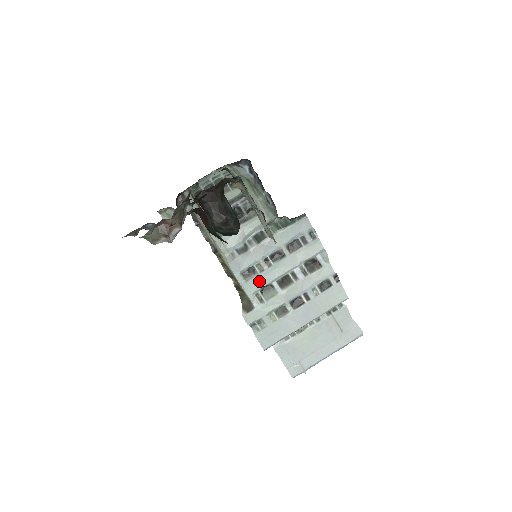
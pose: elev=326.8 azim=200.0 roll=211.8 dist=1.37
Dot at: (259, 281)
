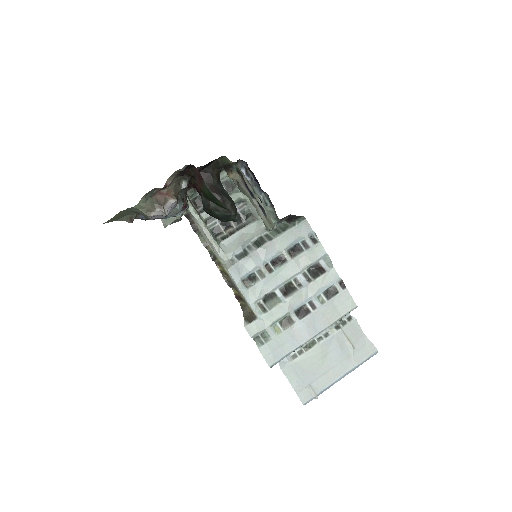
Dot at: (261, 288)
